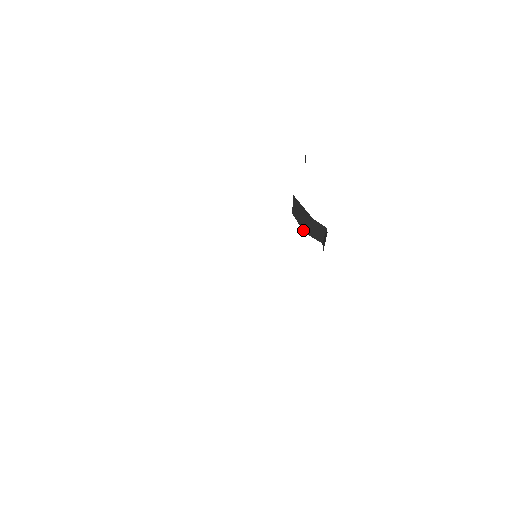
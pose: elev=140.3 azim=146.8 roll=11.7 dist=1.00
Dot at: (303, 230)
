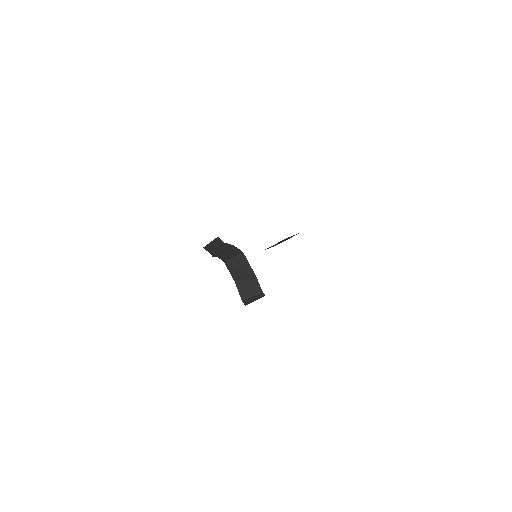
Dot at: (235, 279)
